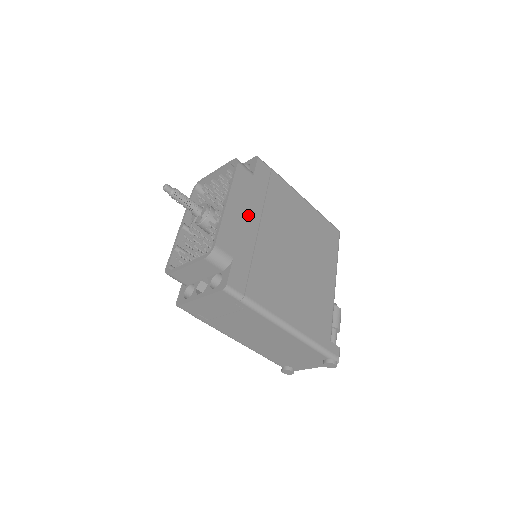
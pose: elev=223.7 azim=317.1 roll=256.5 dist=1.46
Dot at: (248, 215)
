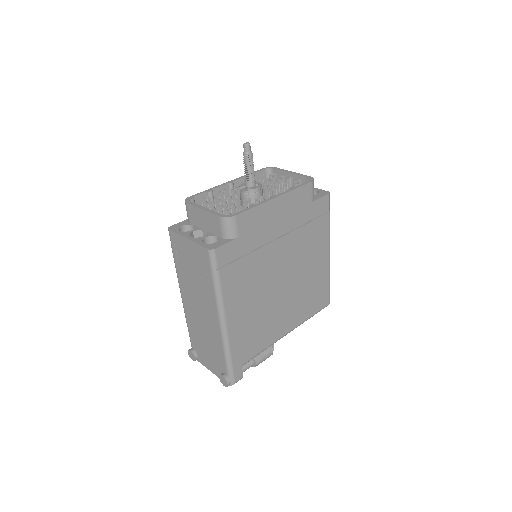
Dot at: (280, 222)
